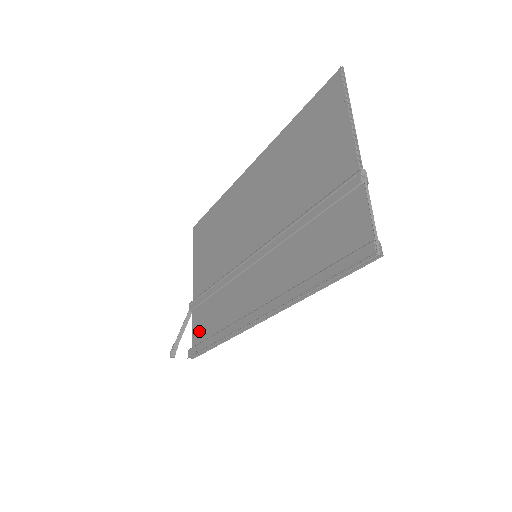
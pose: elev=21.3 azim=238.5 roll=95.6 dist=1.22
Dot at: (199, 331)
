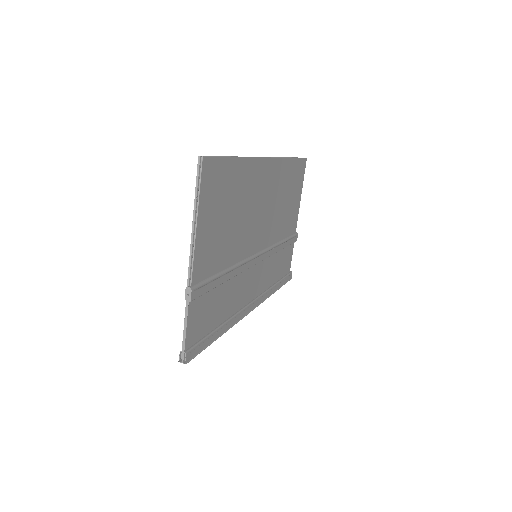
Dot at: (286, 265)
